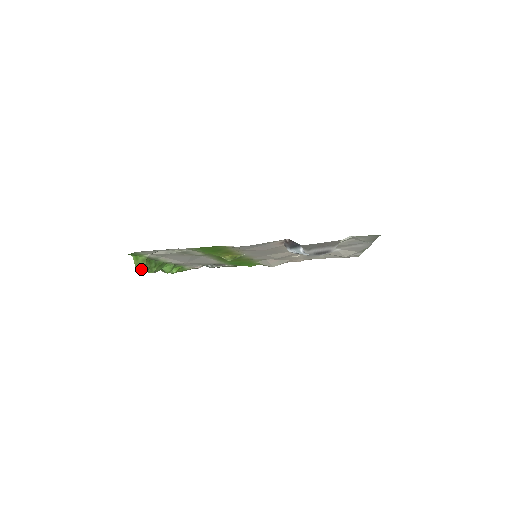
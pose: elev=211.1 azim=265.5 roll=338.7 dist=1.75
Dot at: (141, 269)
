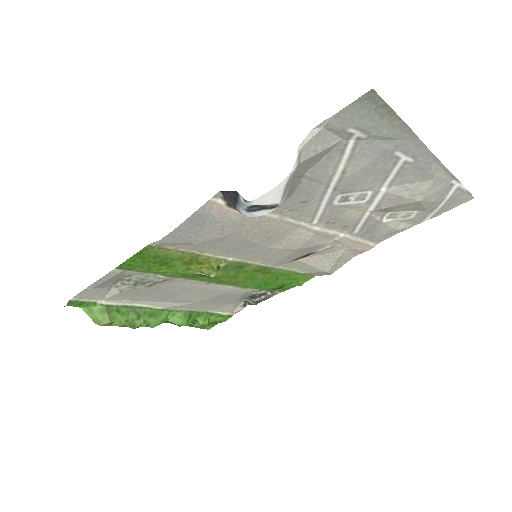
Dot at: (113, 325)
